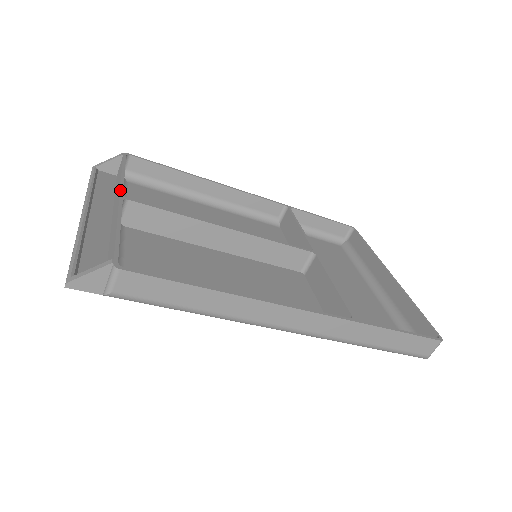
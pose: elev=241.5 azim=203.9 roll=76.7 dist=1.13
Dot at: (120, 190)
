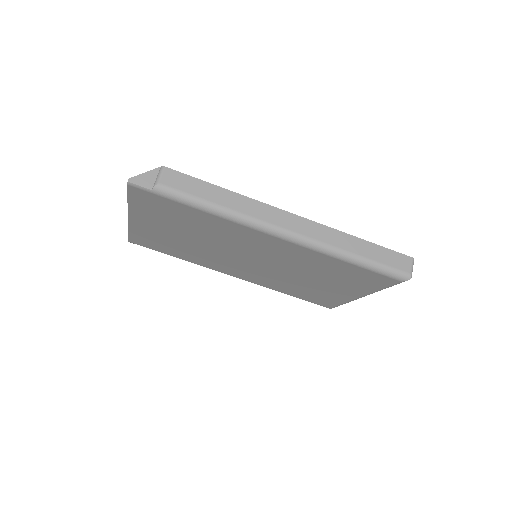
Dot at: occluded
